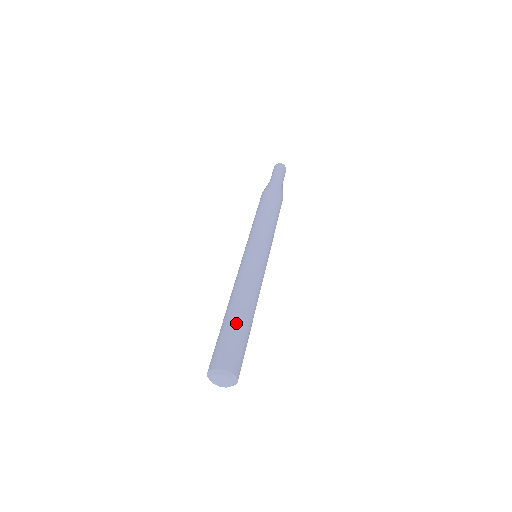
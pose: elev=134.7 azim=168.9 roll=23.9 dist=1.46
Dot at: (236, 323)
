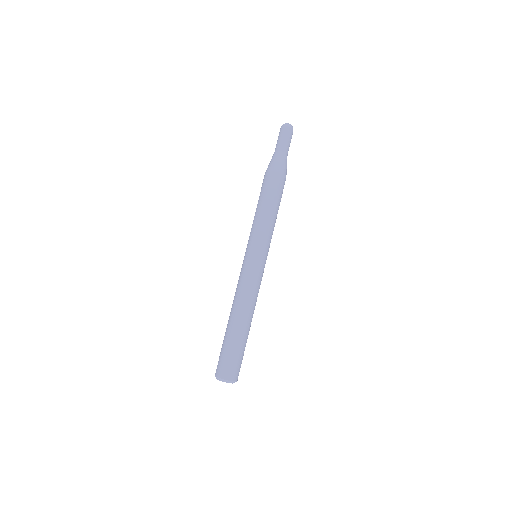
Dot at: (231, 337)
